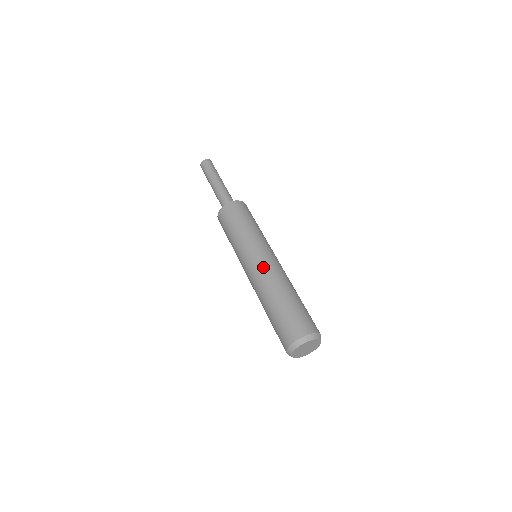
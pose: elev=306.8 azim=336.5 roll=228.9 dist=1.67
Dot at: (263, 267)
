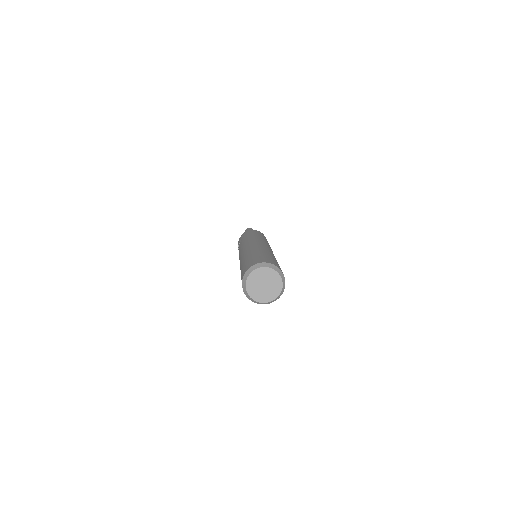
Dot at: (269, 248)
